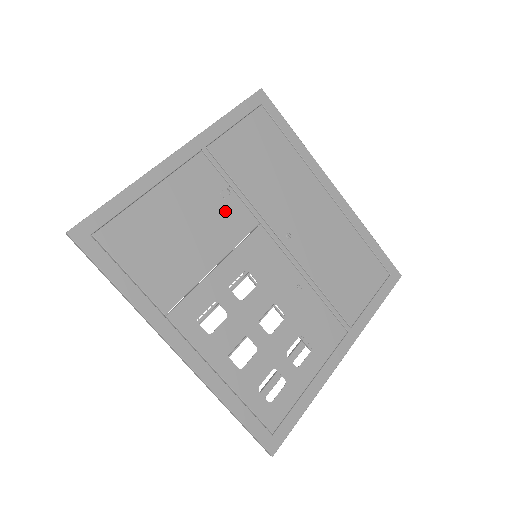
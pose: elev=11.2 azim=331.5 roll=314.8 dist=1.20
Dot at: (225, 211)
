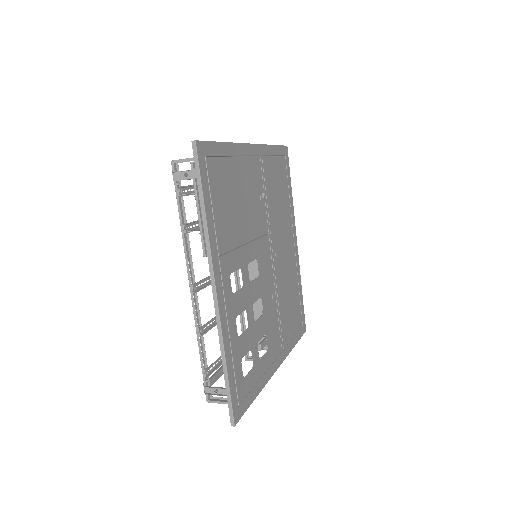
Dot at: (259, 208)
